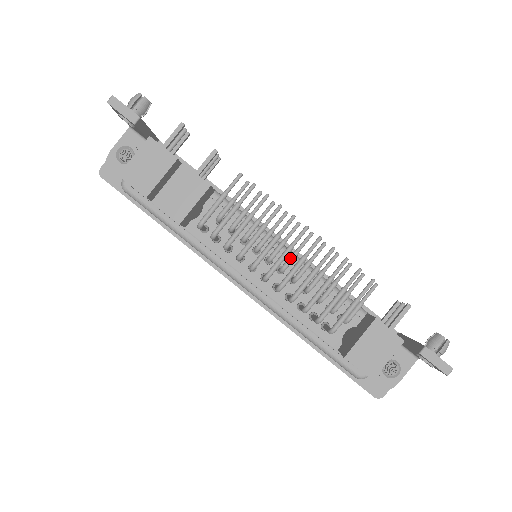
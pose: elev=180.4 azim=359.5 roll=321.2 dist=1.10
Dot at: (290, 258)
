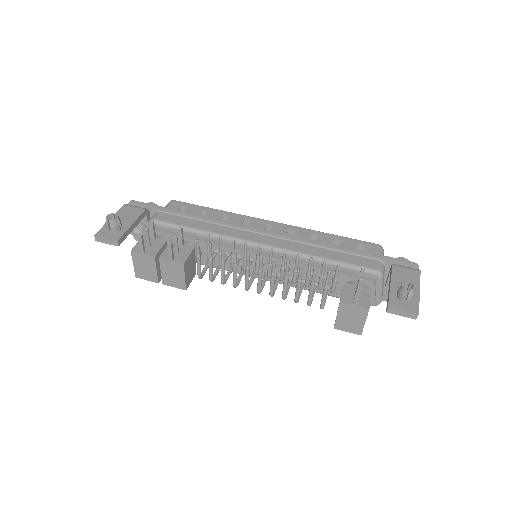
Dot at: (268, 270)
